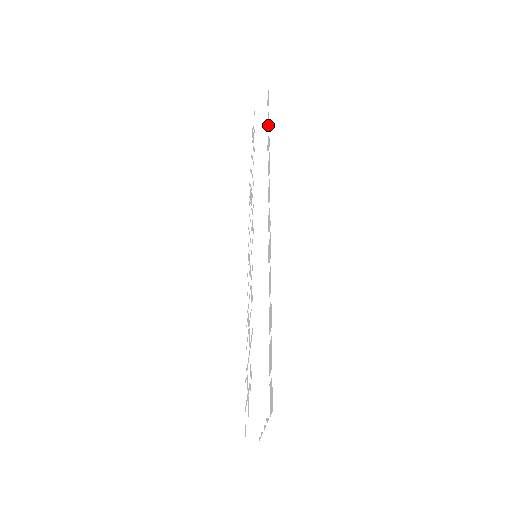
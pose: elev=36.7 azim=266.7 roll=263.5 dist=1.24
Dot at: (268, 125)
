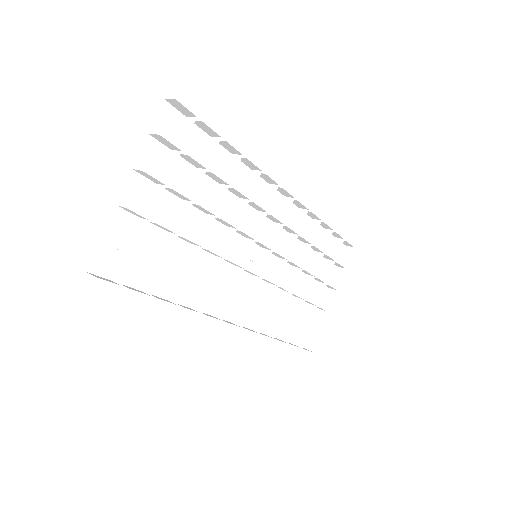
Dot at: occluded
